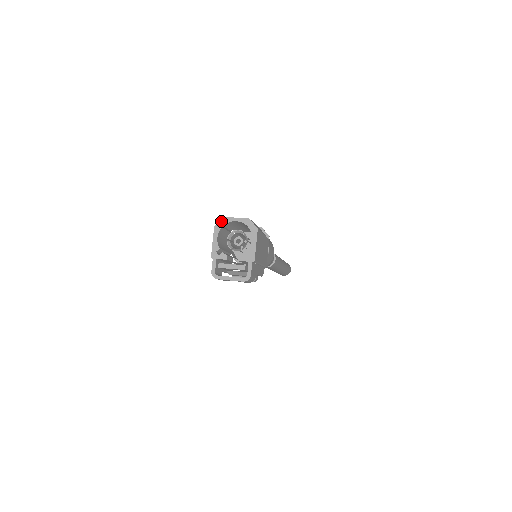
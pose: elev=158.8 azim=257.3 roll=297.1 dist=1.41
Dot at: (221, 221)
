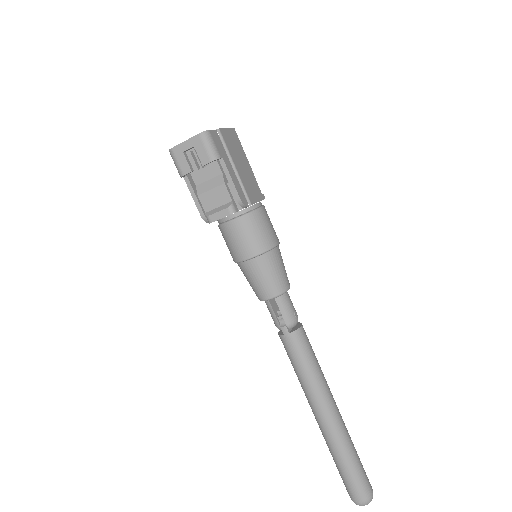
Dot at: occluded
